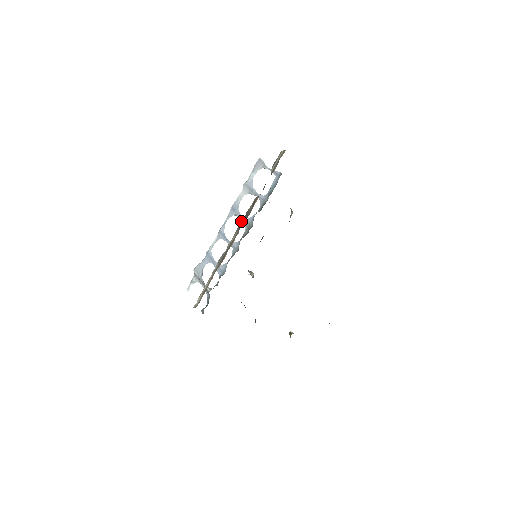
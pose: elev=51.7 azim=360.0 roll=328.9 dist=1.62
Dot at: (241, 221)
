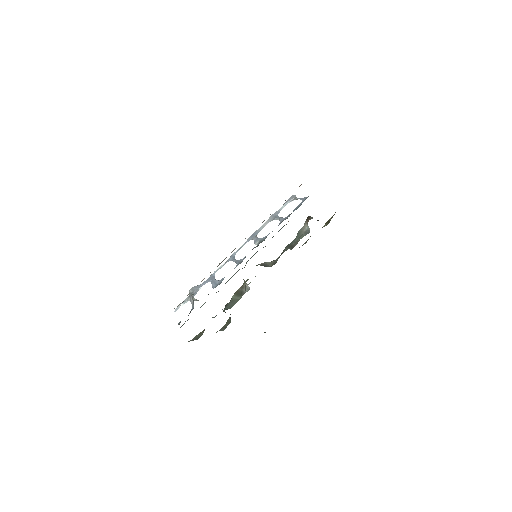
Dot at: (255, 241)
